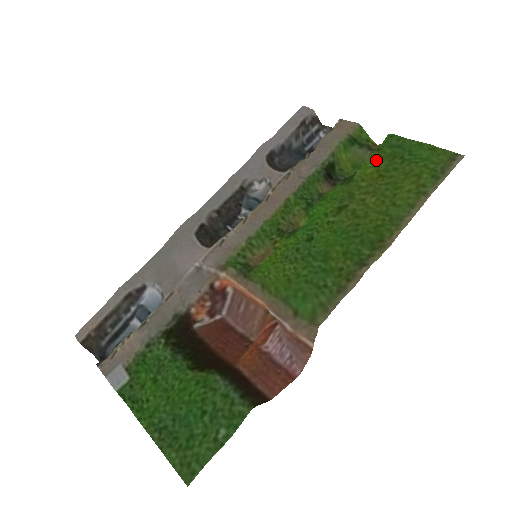
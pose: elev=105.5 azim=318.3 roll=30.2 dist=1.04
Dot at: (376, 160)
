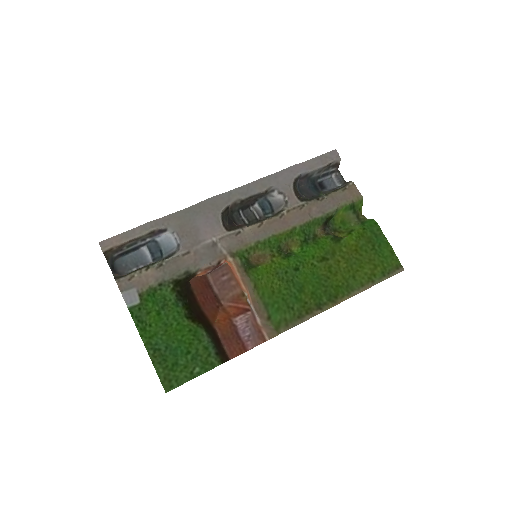
Dot at: (359, 237)
